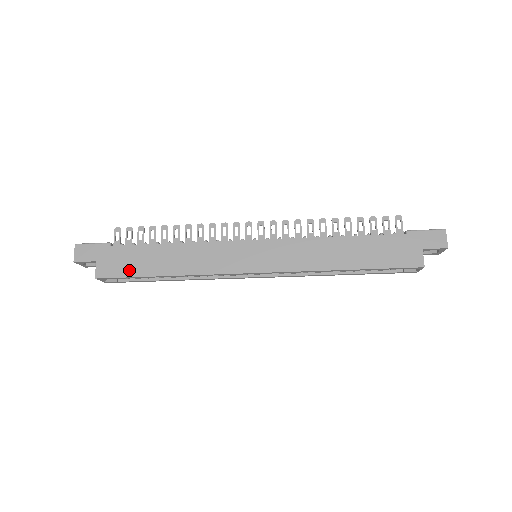
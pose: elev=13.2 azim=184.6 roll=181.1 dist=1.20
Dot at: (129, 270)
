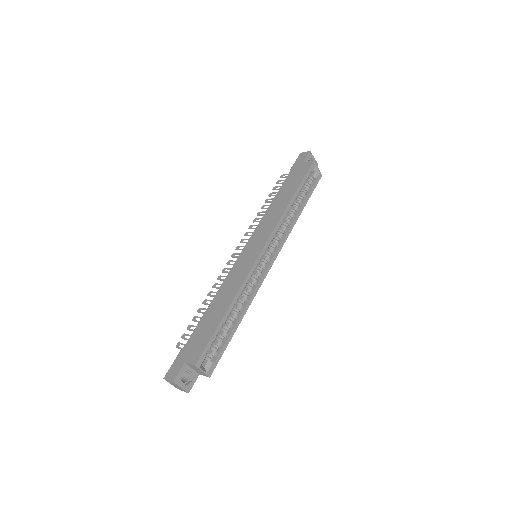
Dot at: (207, 337)
